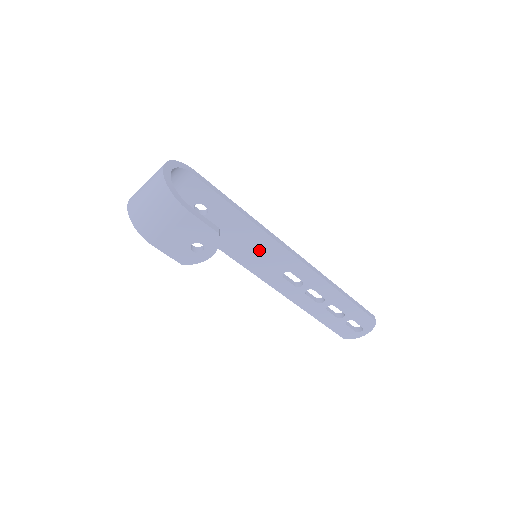
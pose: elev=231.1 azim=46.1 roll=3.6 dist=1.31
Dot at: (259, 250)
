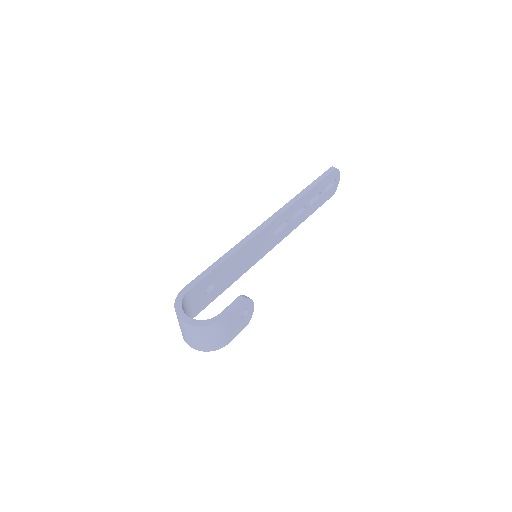
Dot at: (252, 251)
